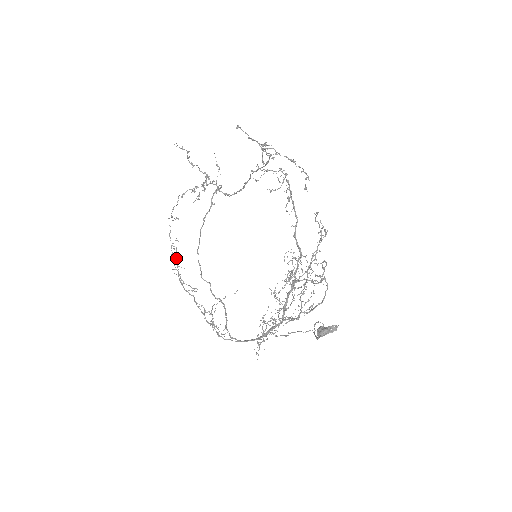
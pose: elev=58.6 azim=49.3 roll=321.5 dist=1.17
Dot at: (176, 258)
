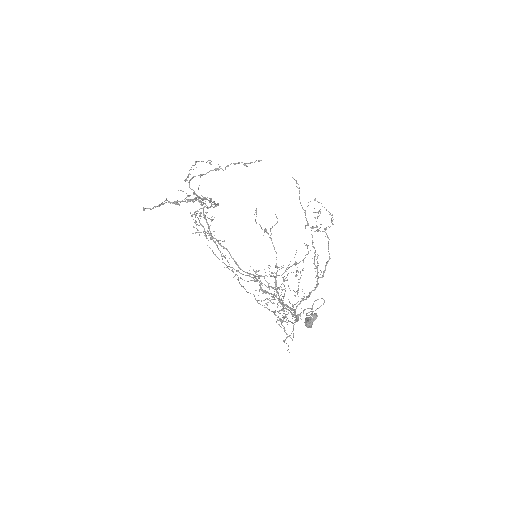
Dot at: occluded
